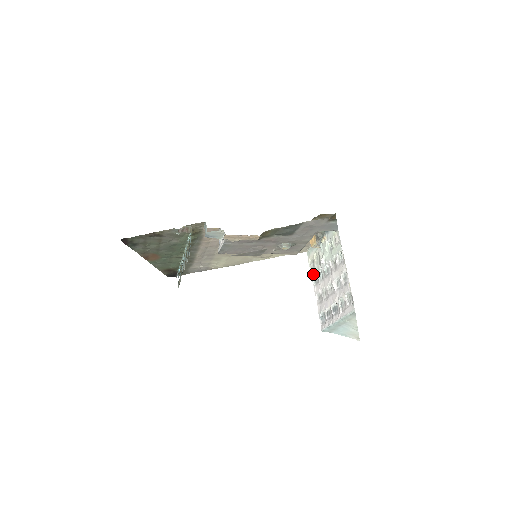
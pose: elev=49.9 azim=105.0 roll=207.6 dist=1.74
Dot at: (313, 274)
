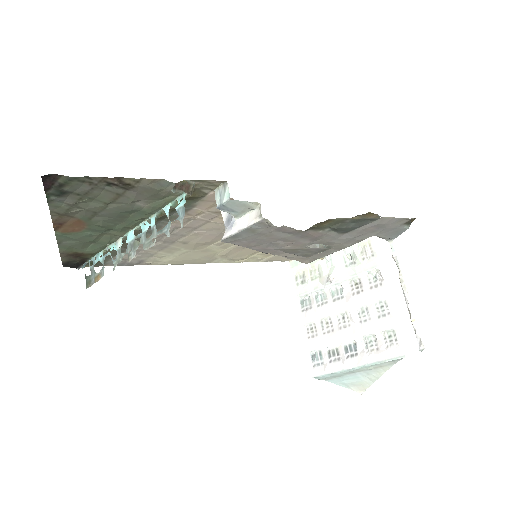
Dot at: (303, 294)
